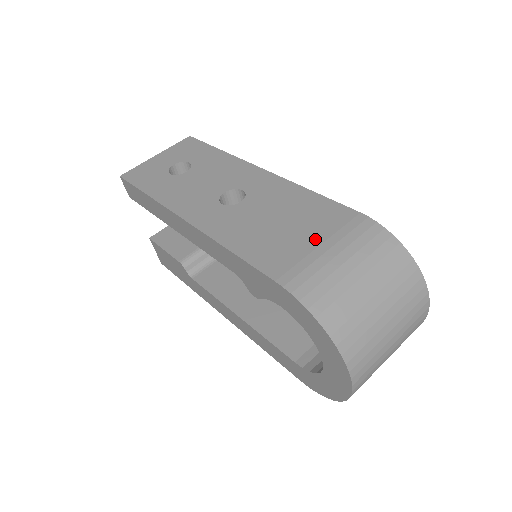
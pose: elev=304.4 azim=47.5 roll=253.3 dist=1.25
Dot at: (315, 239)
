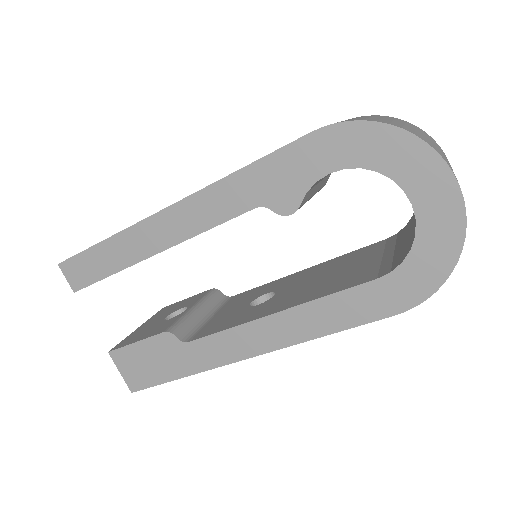
Dot at: occluded
